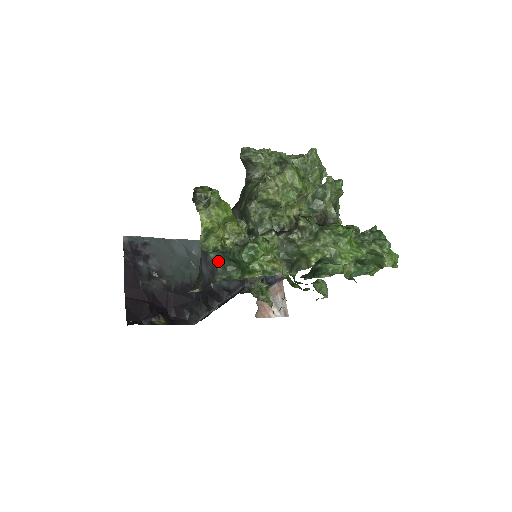
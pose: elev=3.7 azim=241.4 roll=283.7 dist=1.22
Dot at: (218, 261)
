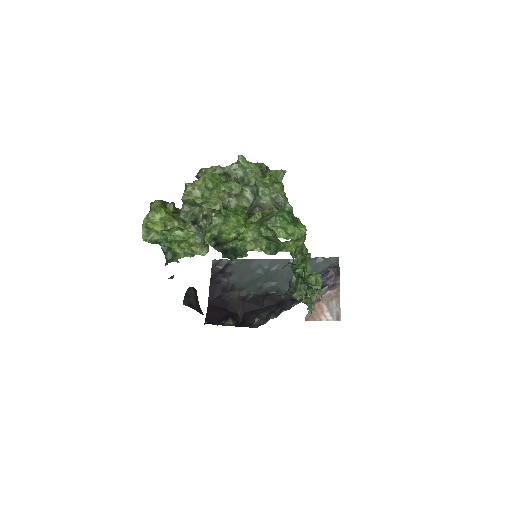
Dot at: (166, 251)
